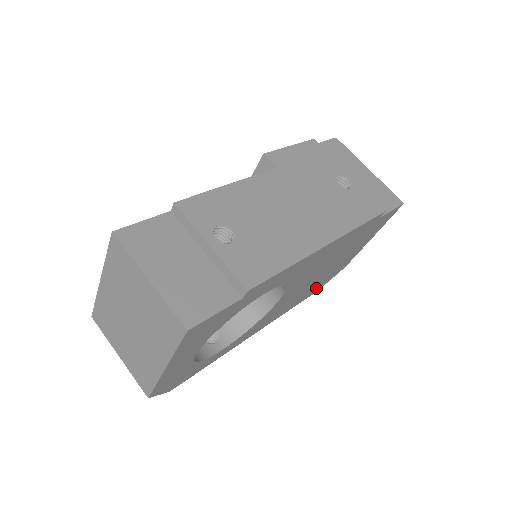
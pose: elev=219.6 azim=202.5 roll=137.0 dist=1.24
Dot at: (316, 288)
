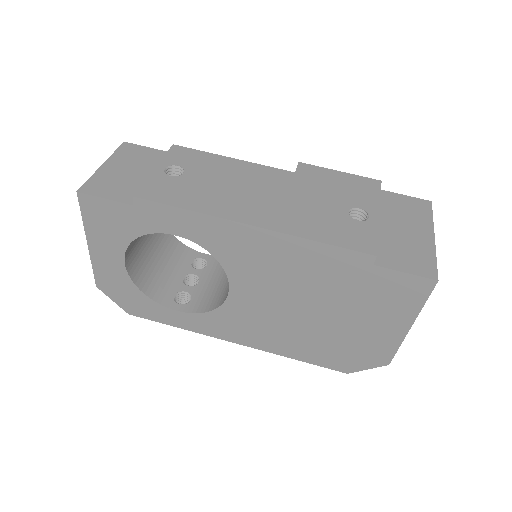
Dot at: (332, 357)
